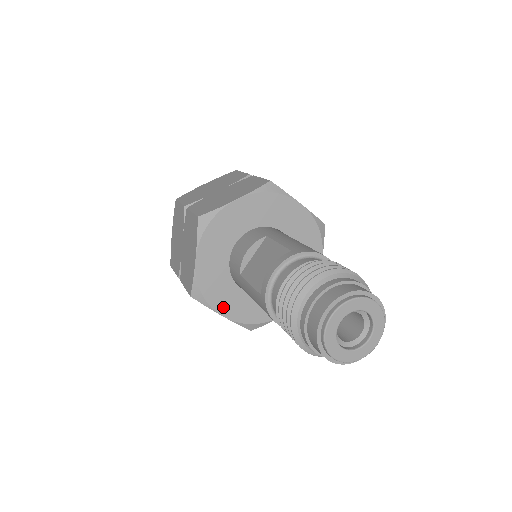
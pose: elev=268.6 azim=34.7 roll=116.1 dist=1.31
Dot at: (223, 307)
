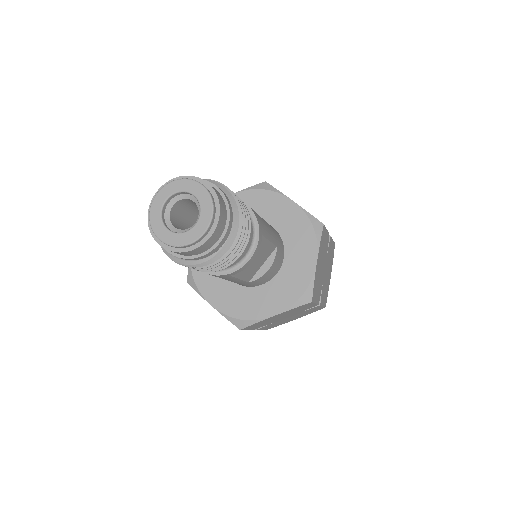
Dot at: (211, 295)
